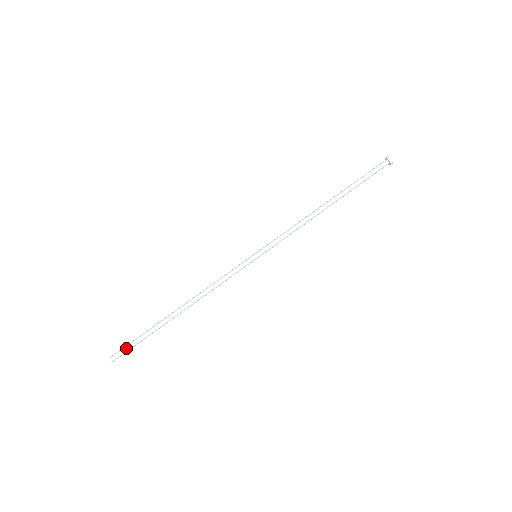
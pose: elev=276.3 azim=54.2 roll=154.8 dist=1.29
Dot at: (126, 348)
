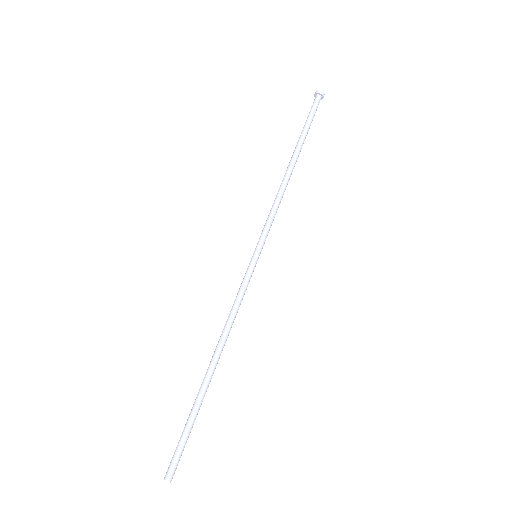
Dot at: (177, 453)
